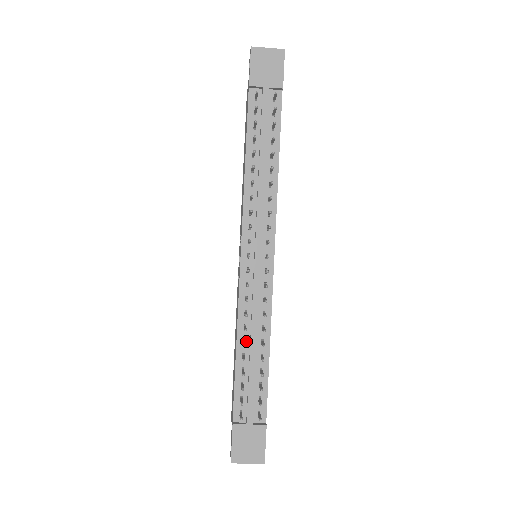
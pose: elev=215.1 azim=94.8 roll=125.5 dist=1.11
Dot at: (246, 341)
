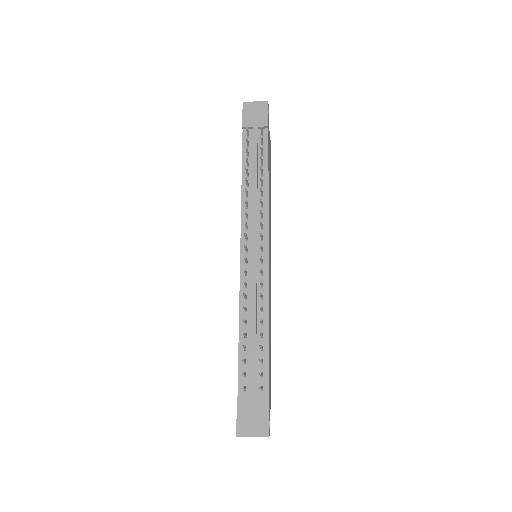
Dot at: (247, 322)
